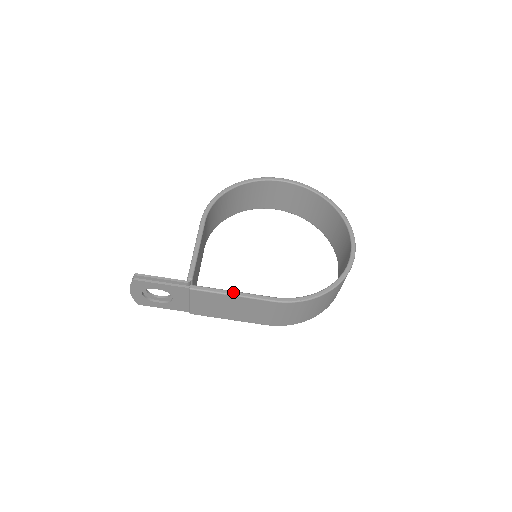
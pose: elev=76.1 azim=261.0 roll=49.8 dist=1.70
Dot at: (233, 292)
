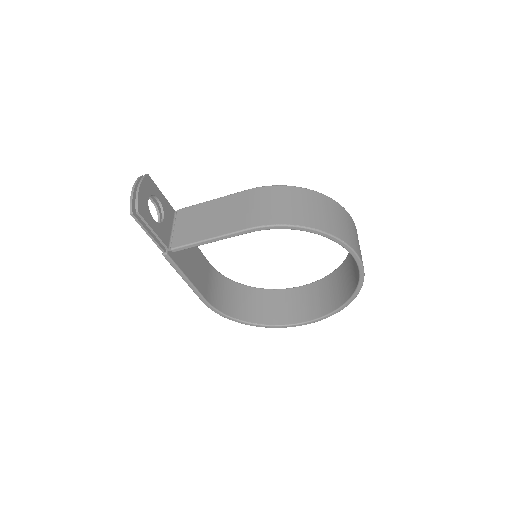
Dot at: (187, 280)
